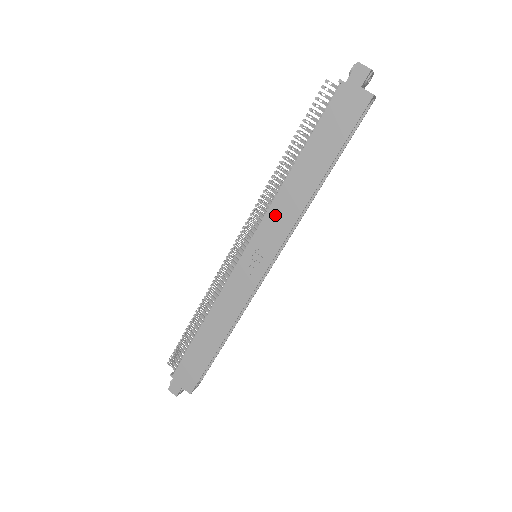
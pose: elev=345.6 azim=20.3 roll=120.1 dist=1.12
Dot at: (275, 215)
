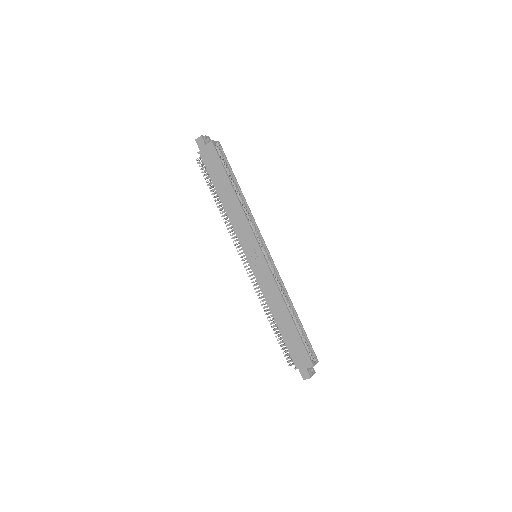
Dot at: (238, 228)
